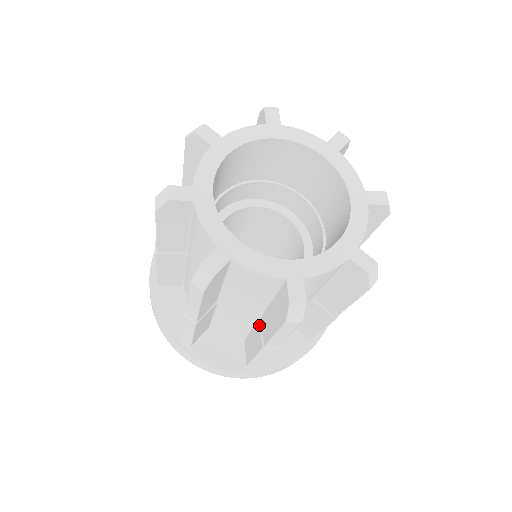
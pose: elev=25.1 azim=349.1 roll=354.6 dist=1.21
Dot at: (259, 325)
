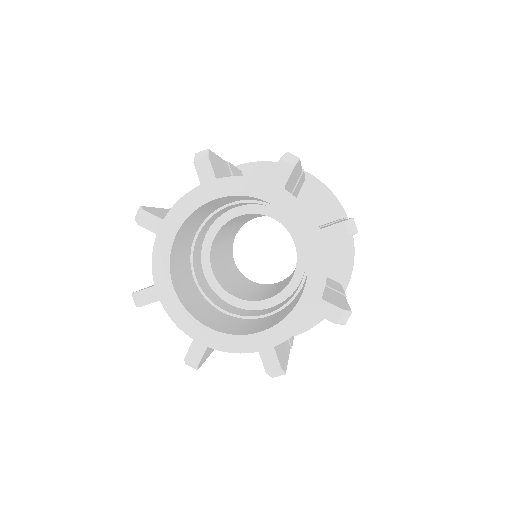
Dot at: occluded
